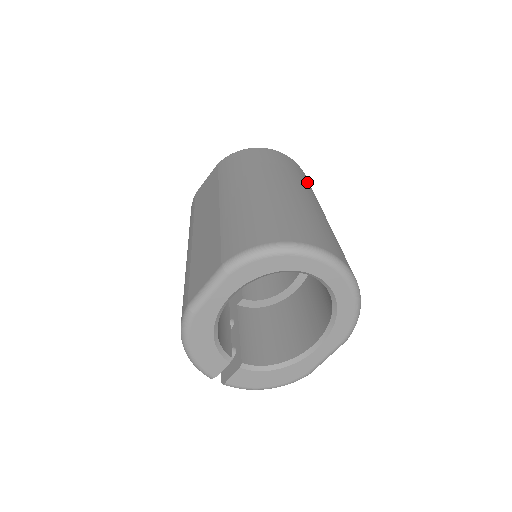
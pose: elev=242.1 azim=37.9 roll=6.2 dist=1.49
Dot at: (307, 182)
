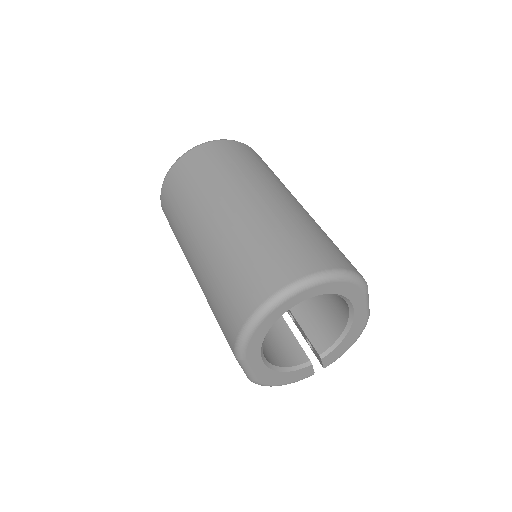
Dot at: (225, 165)
